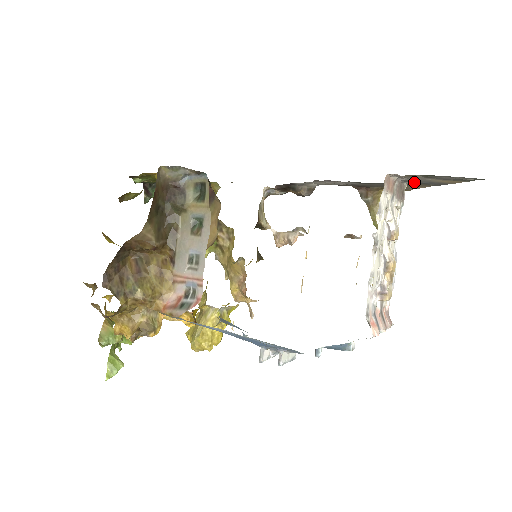
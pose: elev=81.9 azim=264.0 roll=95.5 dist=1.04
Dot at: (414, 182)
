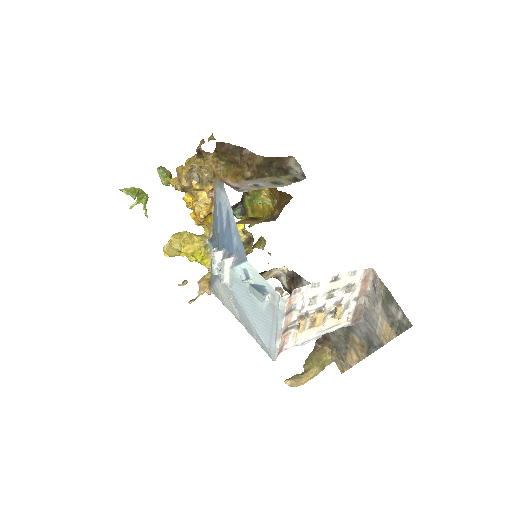
Dot at: (367, 322)
